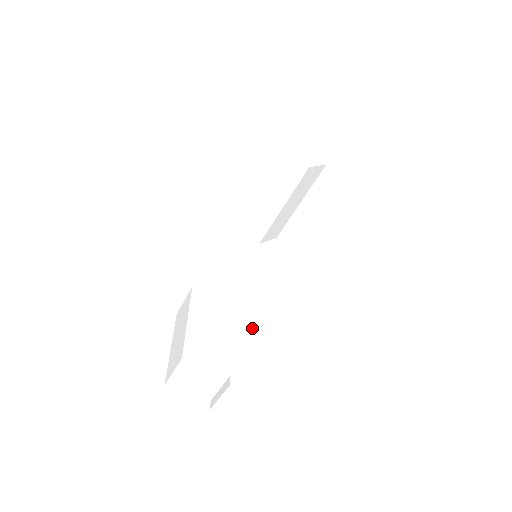
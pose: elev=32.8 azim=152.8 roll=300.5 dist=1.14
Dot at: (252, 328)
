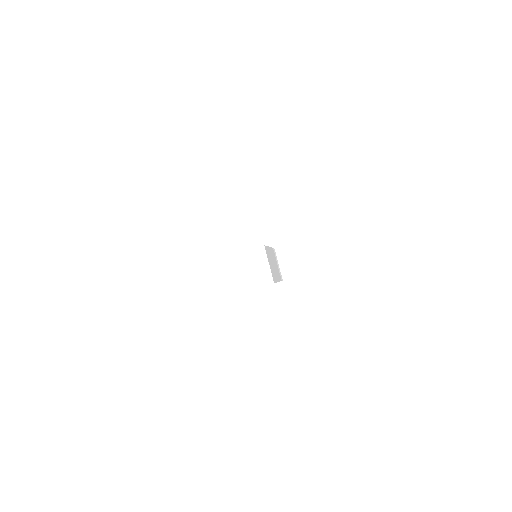
Dot at: occluded
